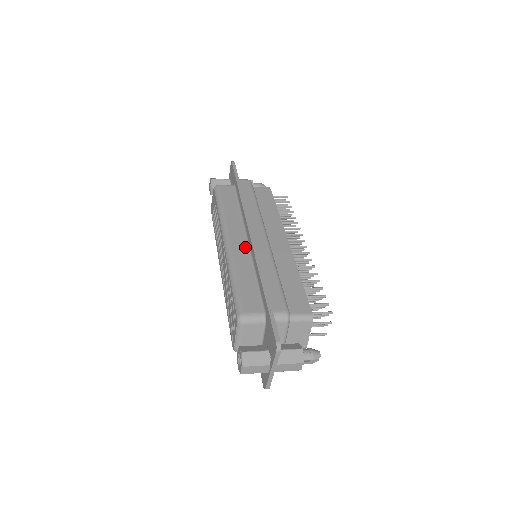
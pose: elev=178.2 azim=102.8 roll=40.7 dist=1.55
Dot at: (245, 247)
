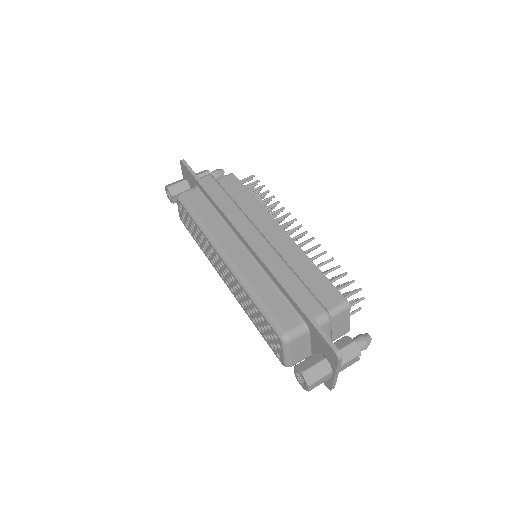
Dot at: (246, 256)
